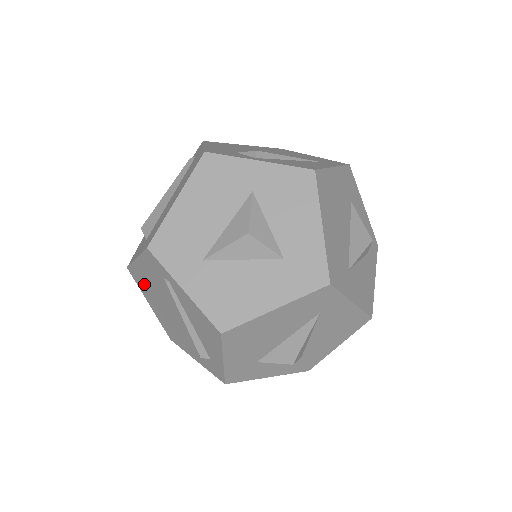
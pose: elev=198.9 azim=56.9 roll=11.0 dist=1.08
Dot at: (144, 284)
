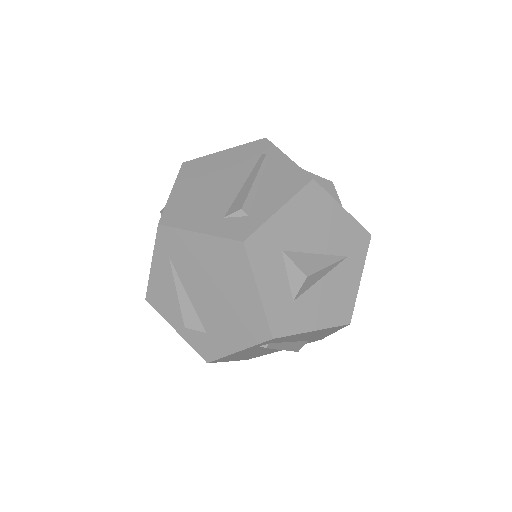
Dot at: (200, 170)
